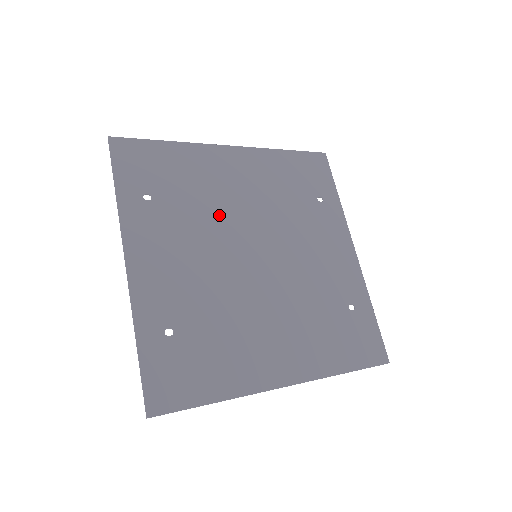
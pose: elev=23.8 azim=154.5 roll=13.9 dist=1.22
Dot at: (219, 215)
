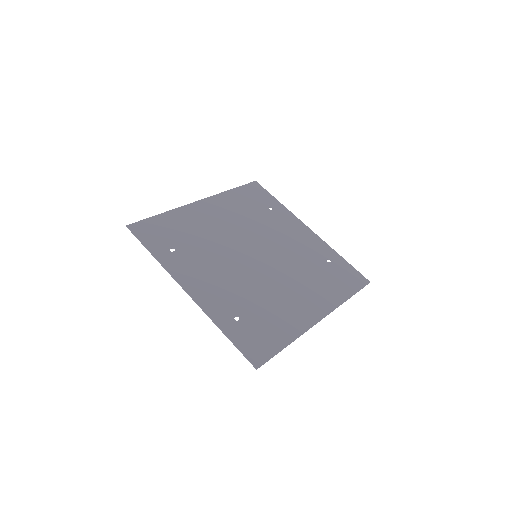
Dot at: (220, 242)
